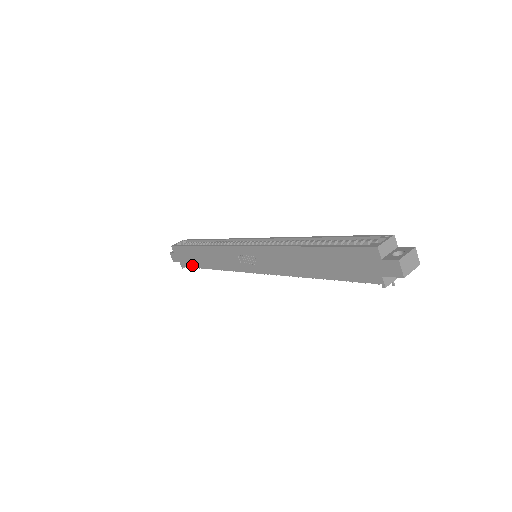
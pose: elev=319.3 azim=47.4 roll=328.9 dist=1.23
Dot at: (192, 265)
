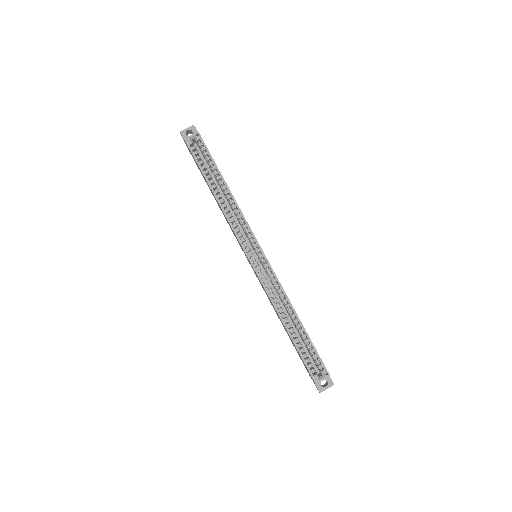
Dot at: occluded
